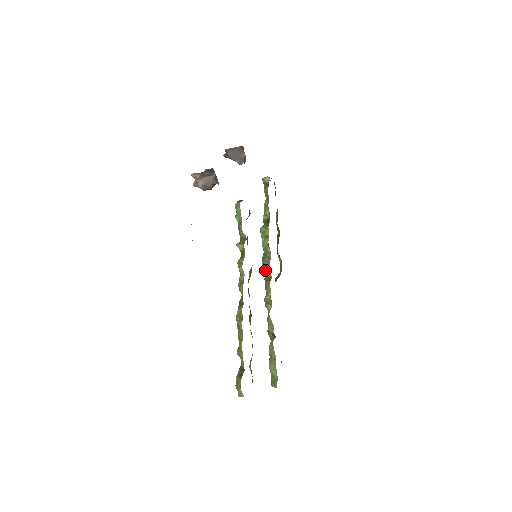
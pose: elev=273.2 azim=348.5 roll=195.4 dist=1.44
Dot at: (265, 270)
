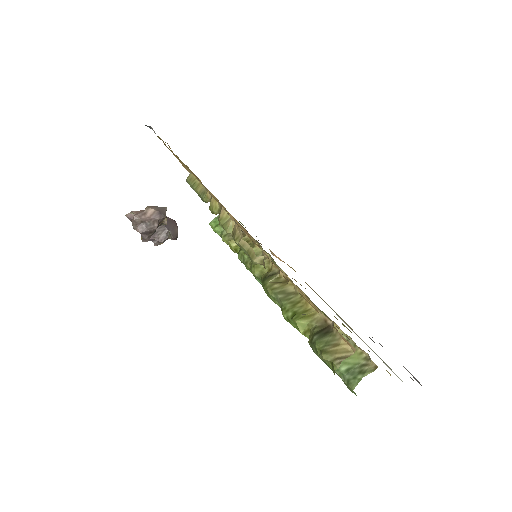
Dot at: occluded
